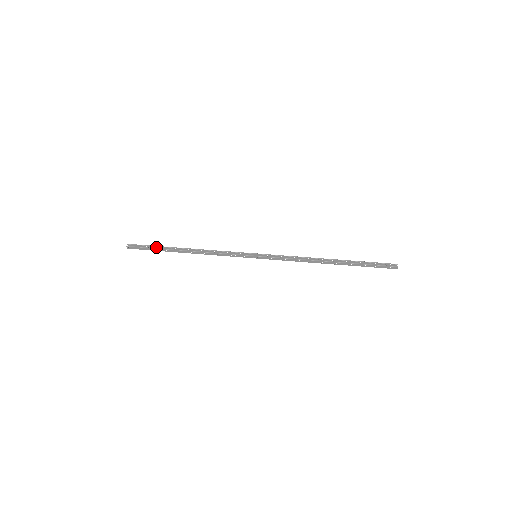
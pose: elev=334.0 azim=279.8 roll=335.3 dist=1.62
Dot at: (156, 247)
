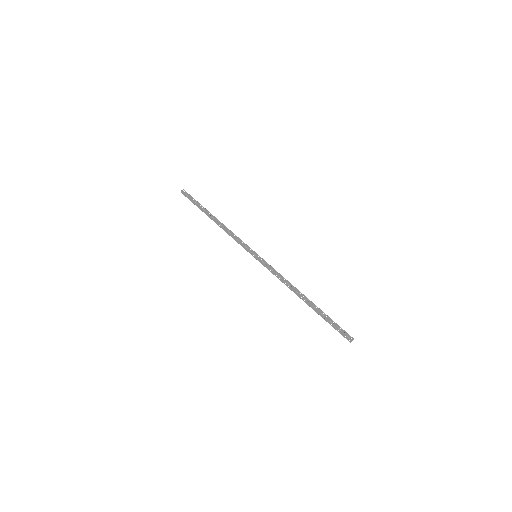
Dot at: (199, 204)
